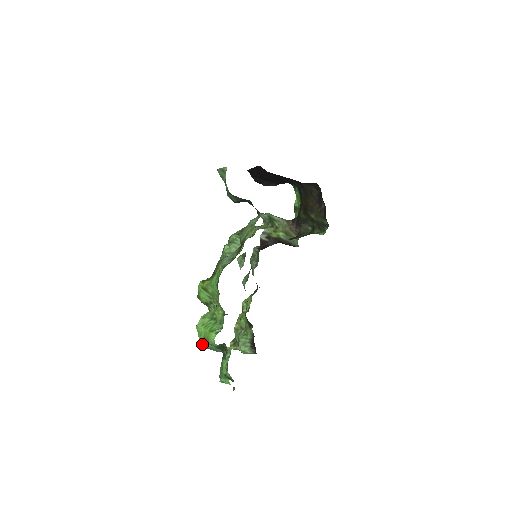
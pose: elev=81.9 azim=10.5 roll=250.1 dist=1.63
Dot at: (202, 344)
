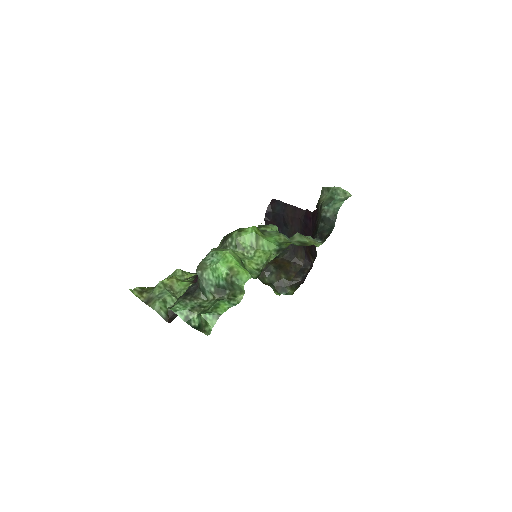
Dot at: (201, 267)
